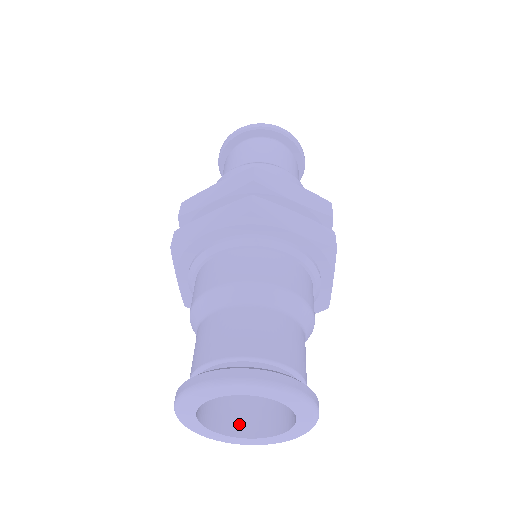
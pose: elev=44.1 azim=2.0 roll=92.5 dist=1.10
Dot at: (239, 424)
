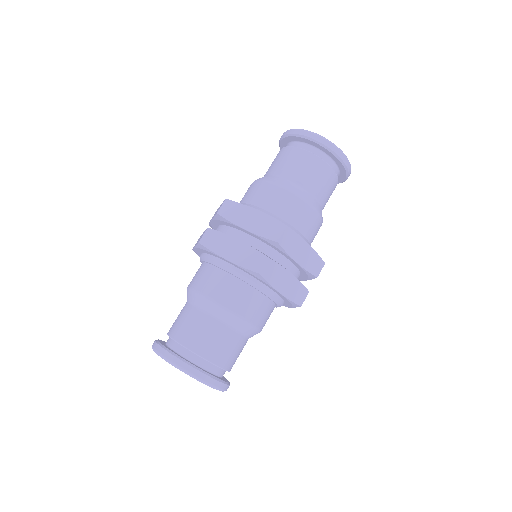
Dot at: occluded
